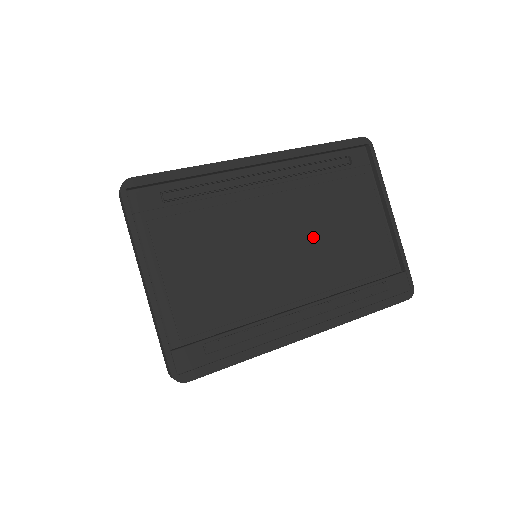
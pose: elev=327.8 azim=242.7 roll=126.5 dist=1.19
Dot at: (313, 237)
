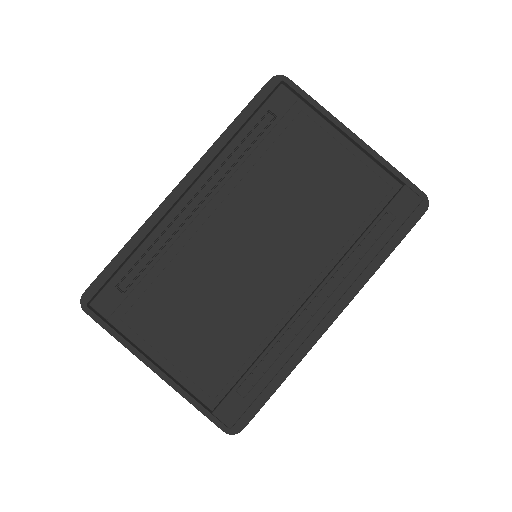
Dot at: (280, 223)
